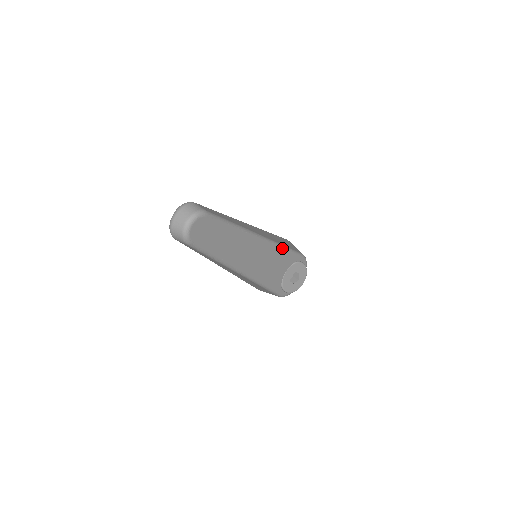
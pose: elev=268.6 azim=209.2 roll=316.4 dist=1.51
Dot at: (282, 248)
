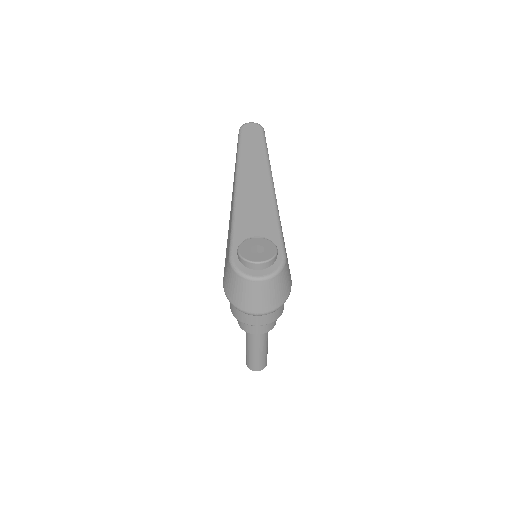
Dot at: (276, 212)
